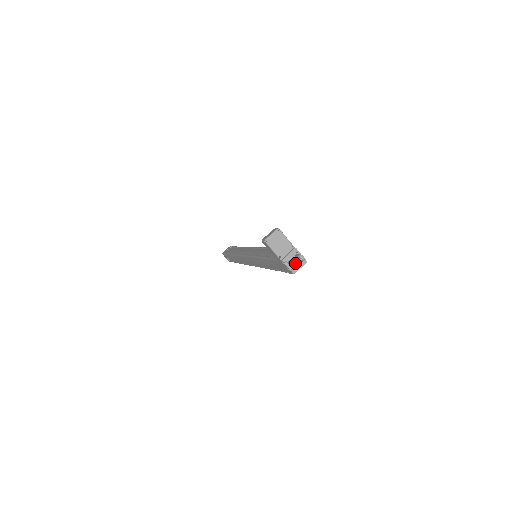
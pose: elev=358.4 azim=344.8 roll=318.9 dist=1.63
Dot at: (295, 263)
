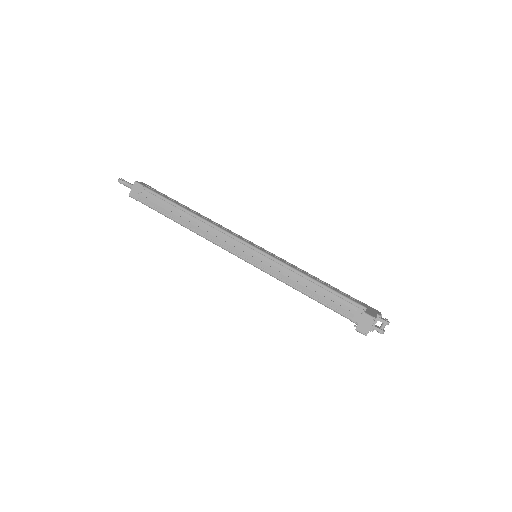
Dot at: occluded
